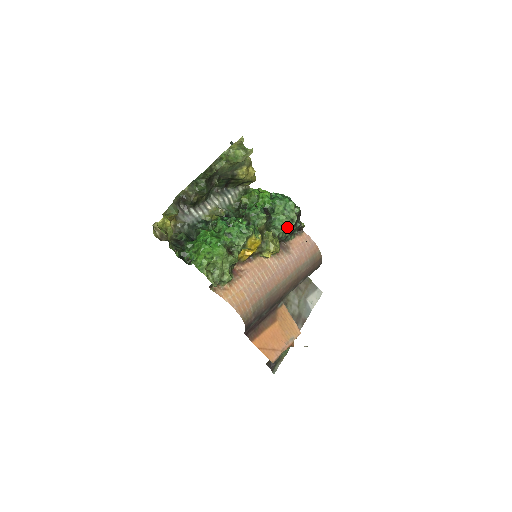
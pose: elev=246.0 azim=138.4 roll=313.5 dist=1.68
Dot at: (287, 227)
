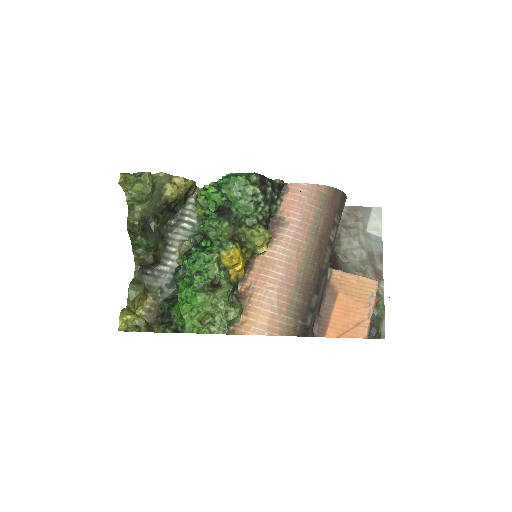
Dot at: (256, 206)
